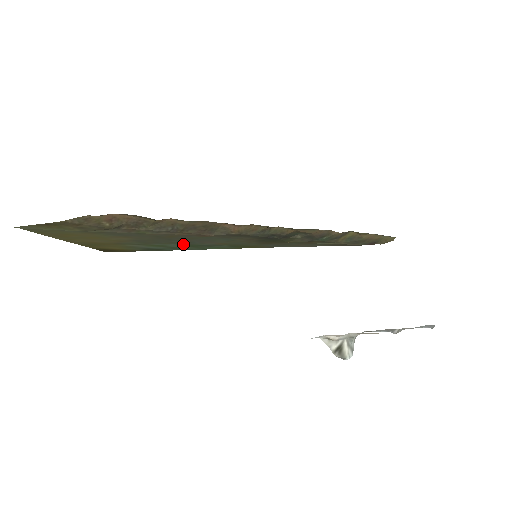
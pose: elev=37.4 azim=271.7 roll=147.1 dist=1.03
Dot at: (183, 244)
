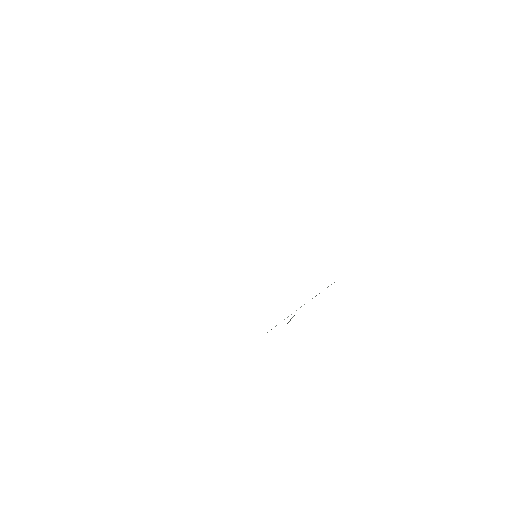
Dot at: occluded
